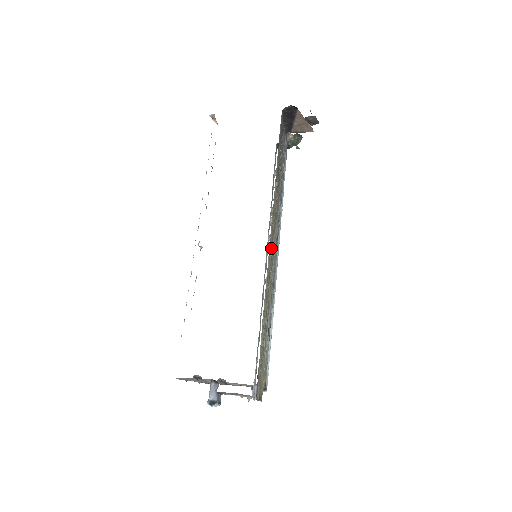
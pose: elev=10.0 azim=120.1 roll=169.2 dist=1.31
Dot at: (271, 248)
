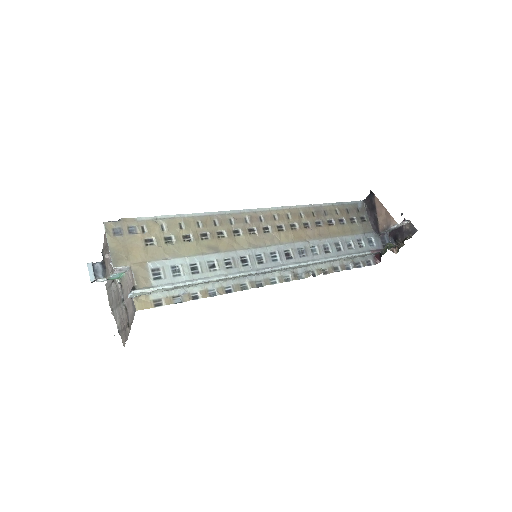
Dot at: (257, 223)
